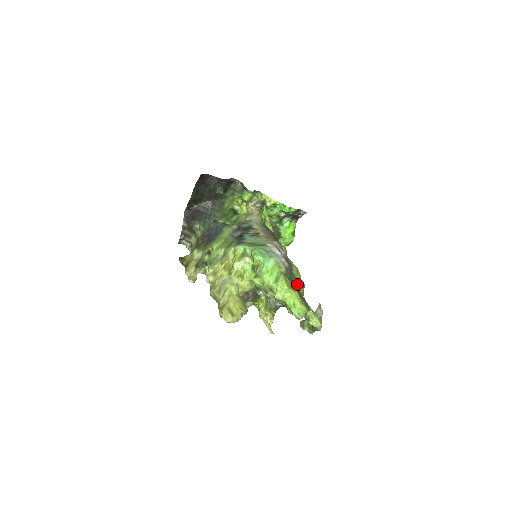
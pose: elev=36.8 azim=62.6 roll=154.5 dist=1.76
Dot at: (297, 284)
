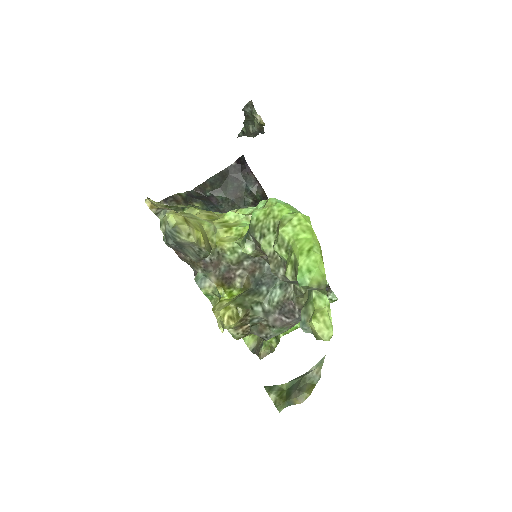
Dot at: occluded
